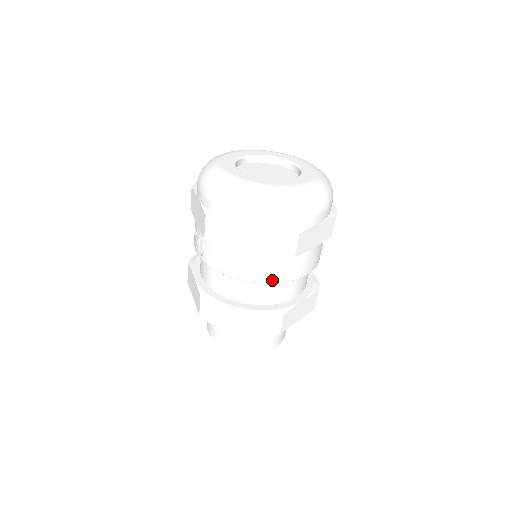
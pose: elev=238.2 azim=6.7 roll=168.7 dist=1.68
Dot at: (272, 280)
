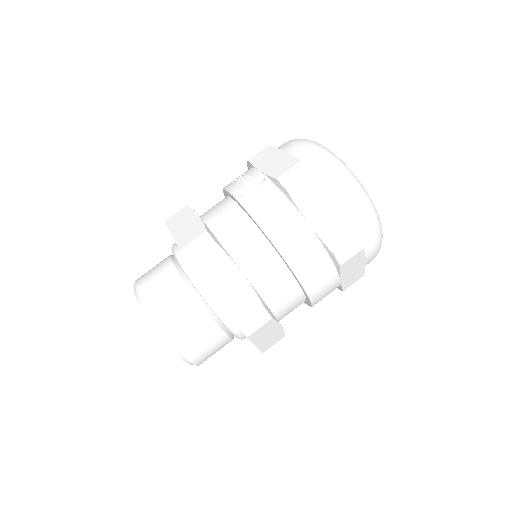
Dot at: (299, 271)
